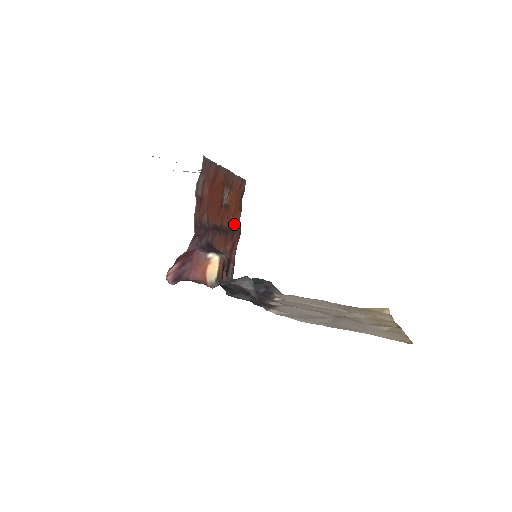
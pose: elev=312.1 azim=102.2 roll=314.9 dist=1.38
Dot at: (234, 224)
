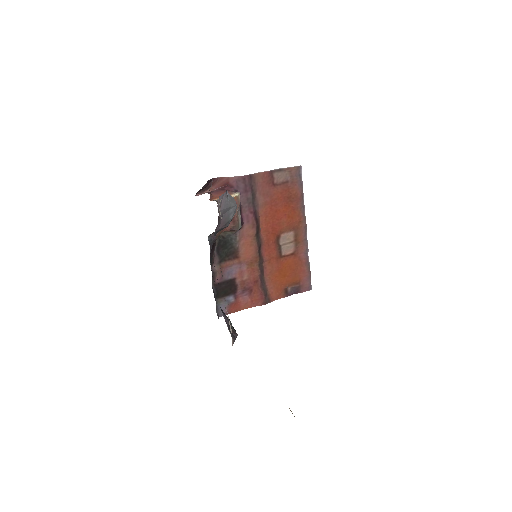
Dot at: (270, 285)
